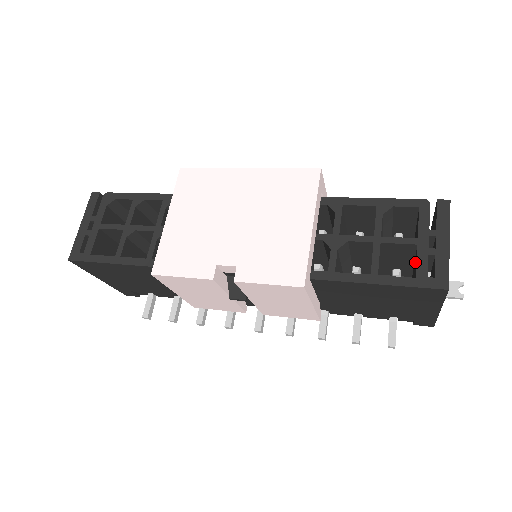
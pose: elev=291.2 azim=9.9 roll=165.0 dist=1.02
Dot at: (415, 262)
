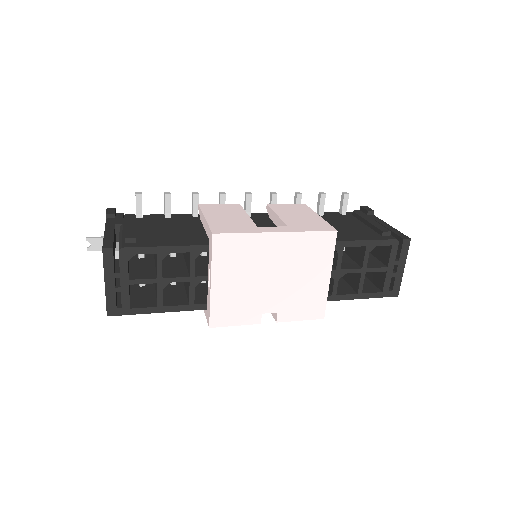
Dot at: occluded
